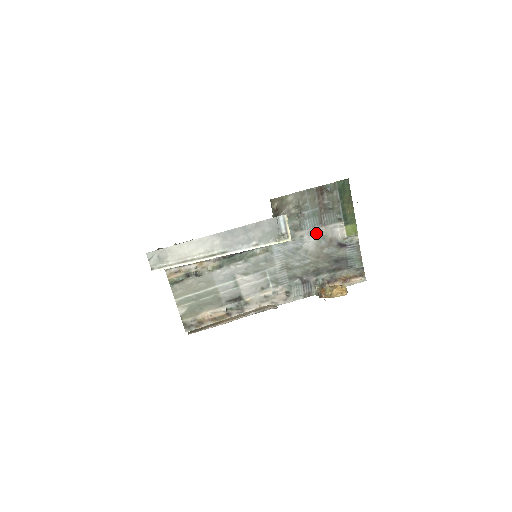
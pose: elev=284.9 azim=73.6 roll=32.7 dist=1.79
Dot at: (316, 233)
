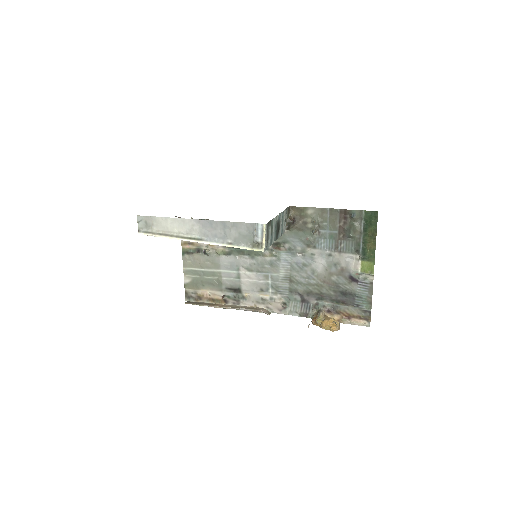
Dot at: (329, 256)
